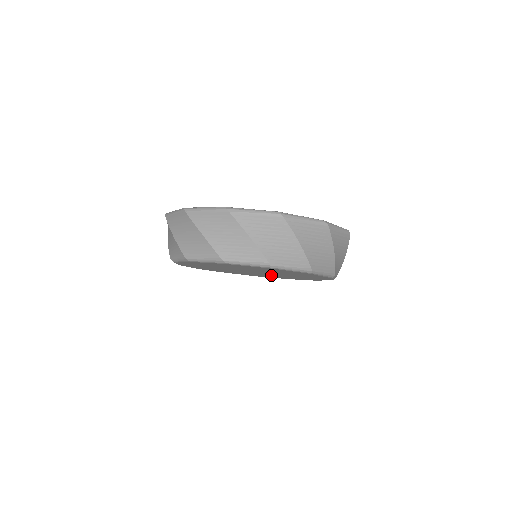
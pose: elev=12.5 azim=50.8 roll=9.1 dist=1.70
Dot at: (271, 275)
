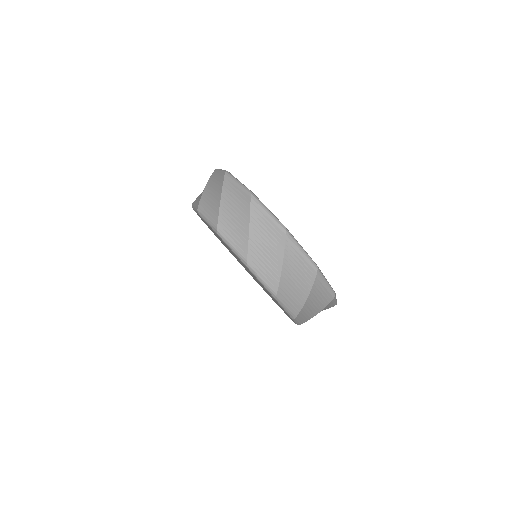
Dot at: occluded
